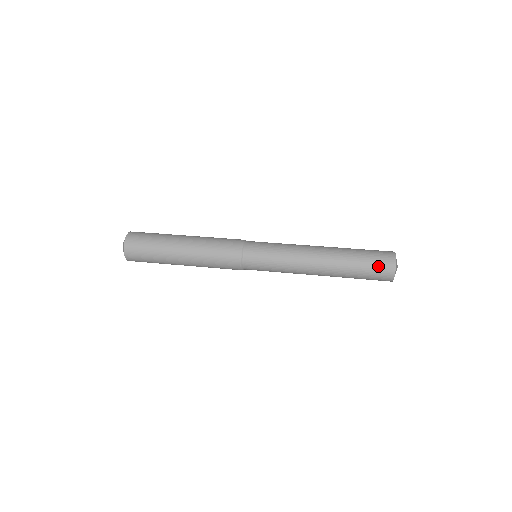
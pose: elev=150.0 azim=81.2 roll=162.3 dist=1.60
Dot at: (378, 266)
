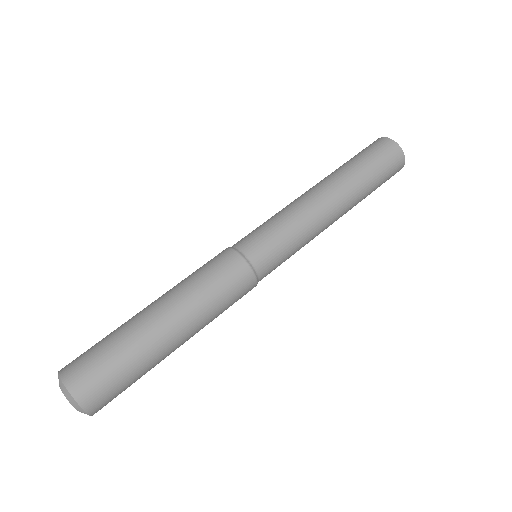
Dot at: (390, 167)
